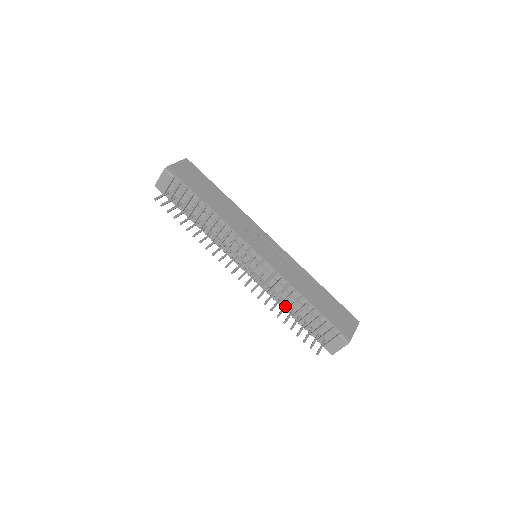
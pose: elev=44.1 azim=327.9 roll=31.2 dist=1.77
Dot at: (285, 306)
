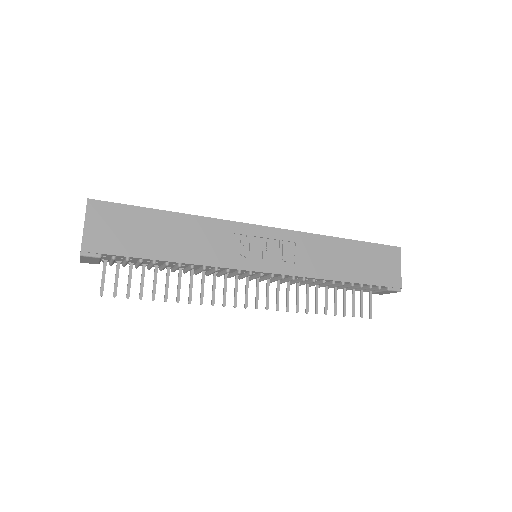
Dot at: (317, 291)
